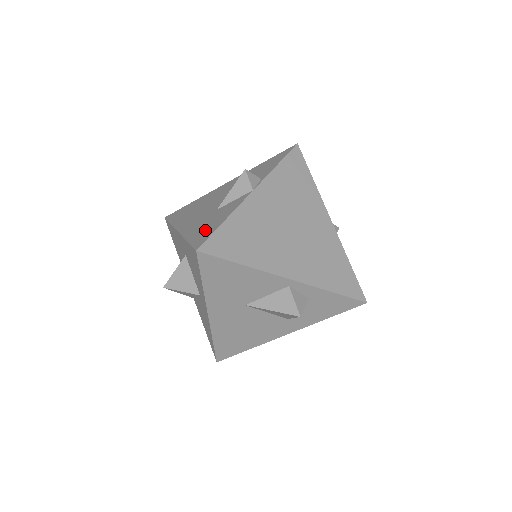
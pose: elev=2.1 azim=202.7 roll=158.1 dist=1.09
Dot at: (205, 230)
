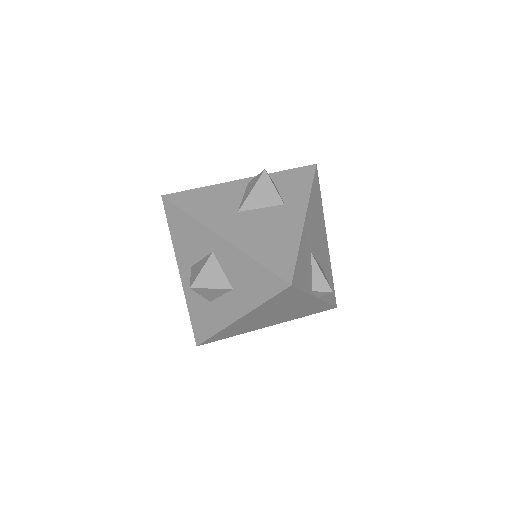
Dot at: occluded
